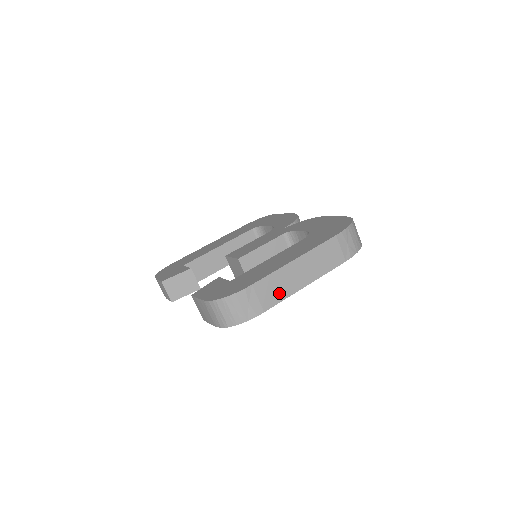
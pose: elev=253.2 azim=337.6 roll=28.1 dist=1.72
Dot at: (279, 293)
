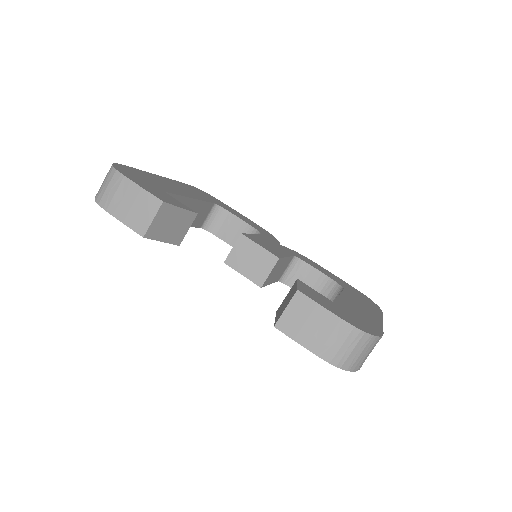
Dot at: occluded
